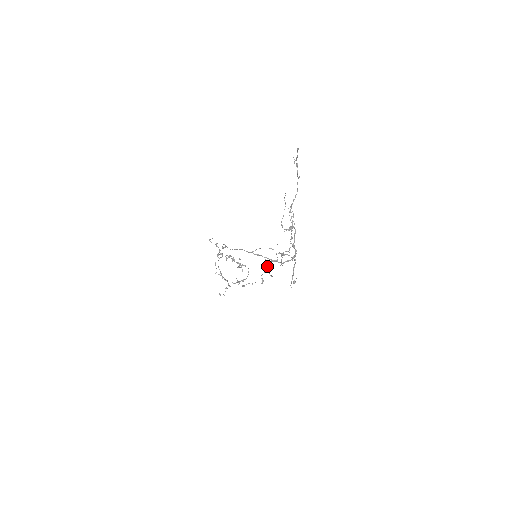
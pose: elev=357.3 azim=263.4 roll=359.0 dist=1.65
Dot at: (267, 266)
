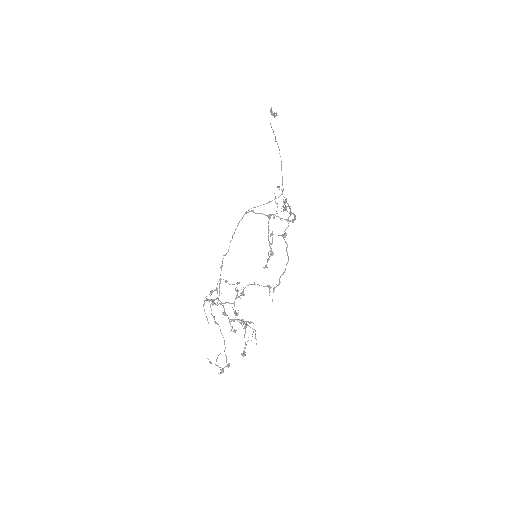
Dot at: (270, 255)
